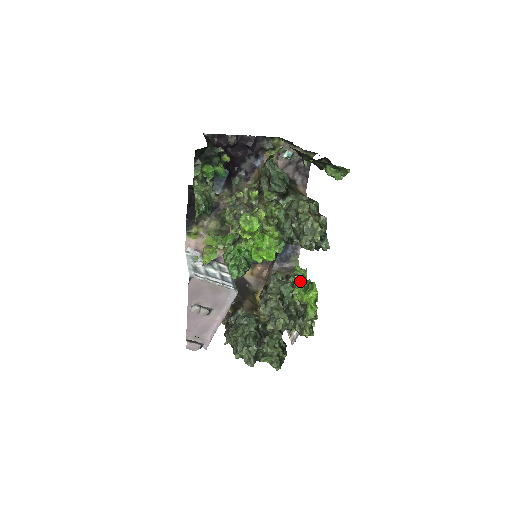
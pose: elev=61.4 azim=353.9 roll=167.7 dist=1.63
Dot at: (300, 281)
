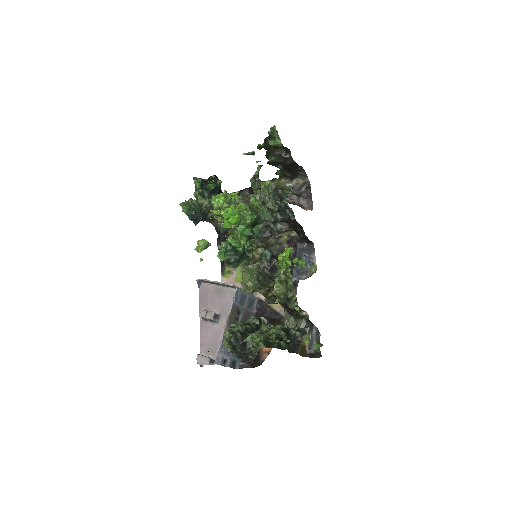
Dot at: occluded
